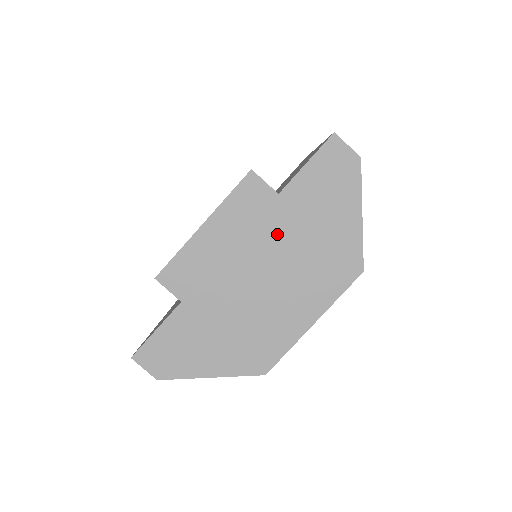
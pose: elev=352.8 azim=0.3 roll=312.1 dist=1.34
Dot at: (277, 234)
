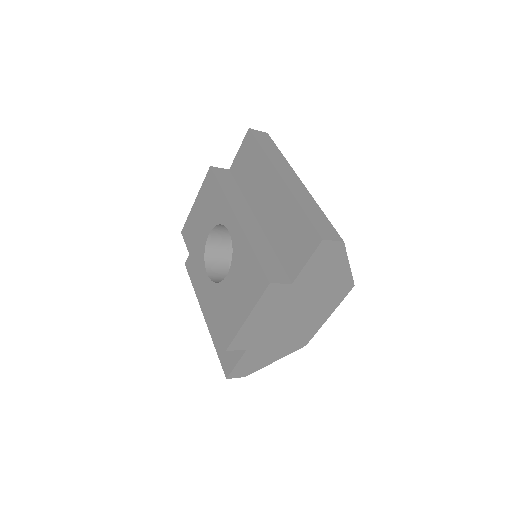
Dot at: (296, 299)
